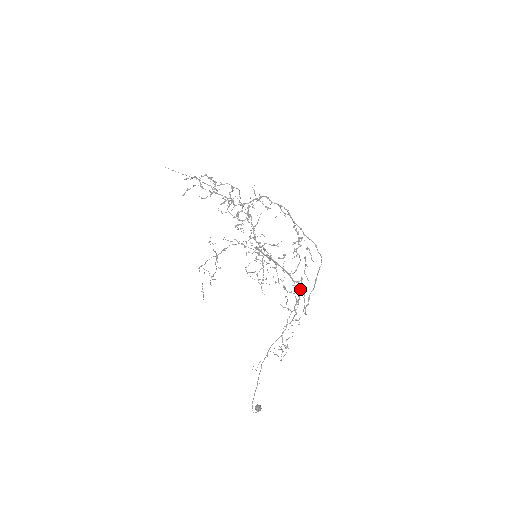
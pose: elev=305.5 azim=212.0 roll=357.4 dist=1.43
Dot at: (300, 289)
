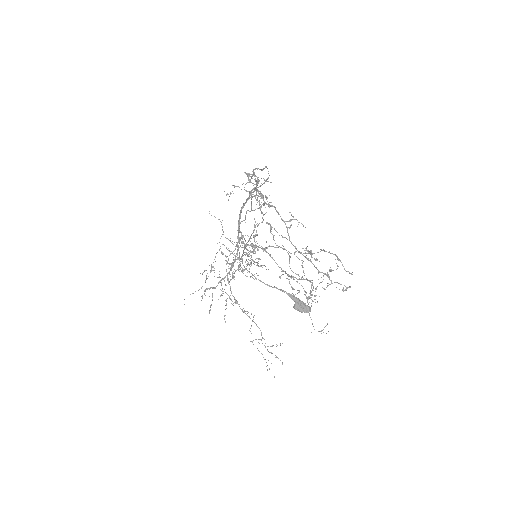
Dot at: occluded
